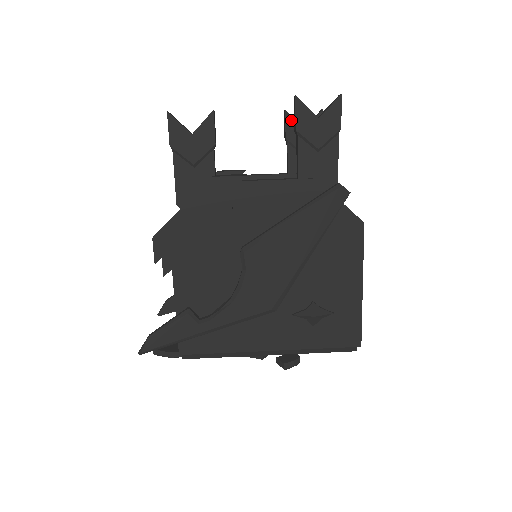
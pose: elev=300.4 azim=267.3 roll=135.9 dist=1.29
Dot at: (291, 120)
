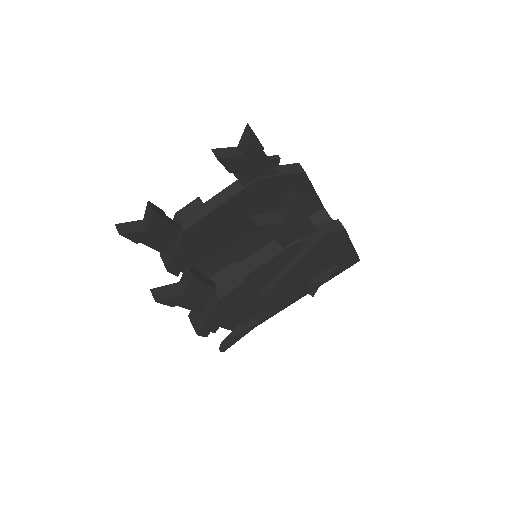
Dot at: (227, 160)
